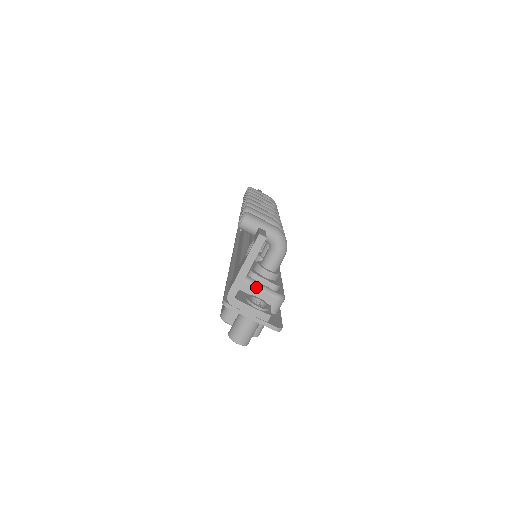
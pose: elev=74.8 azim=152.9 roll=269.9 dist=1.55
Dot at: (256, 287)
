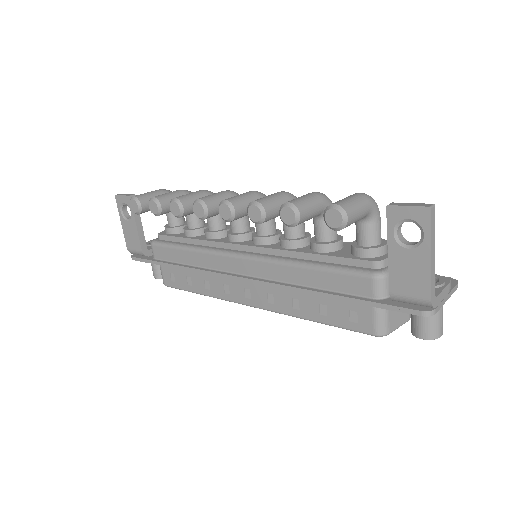
Dot at: occluded
